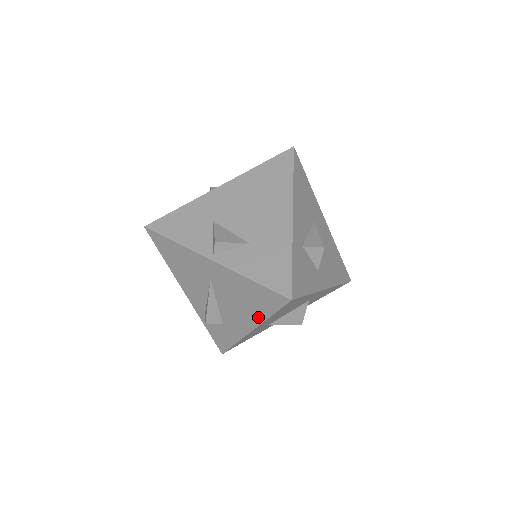
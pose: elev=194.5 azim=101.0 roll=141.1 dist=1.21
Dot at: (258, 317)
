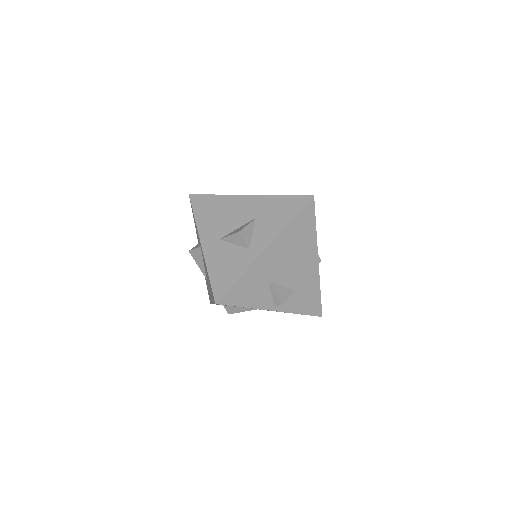
Dot at: occluded
